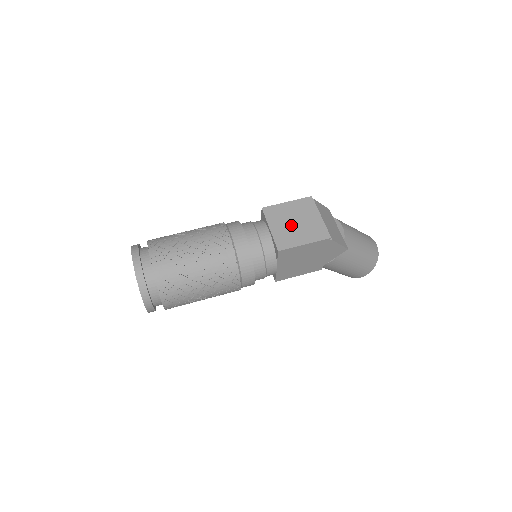
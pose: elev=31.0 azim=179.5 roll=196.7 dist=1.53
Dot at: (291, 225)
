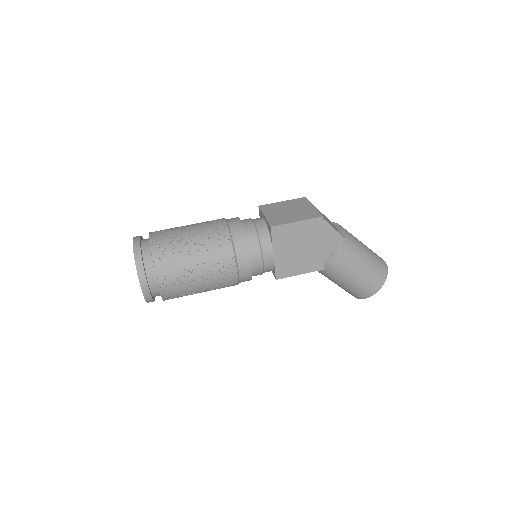
Dot at: (285, 212)
